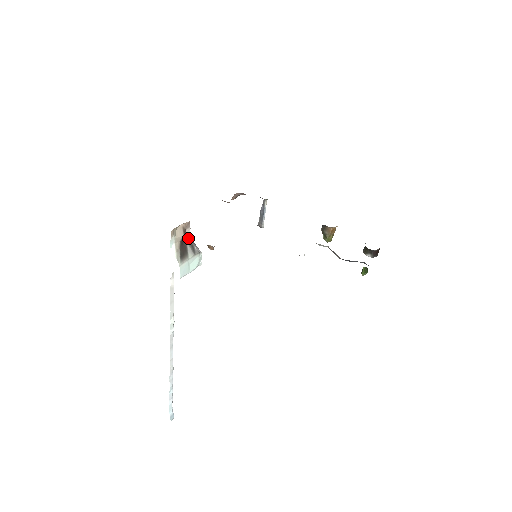
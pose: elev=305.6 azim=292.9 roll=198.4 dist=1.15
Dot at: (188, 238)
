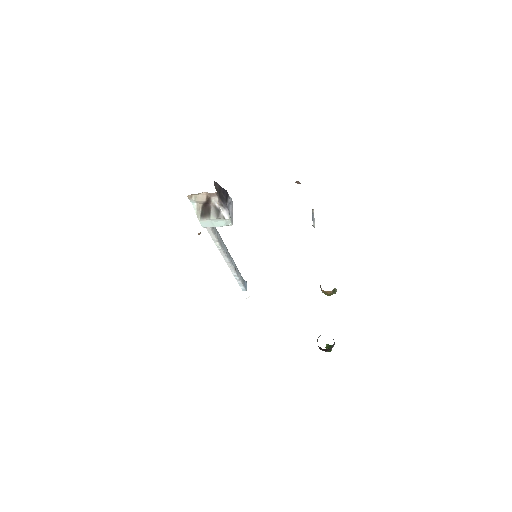
Dot at: (215, 203)
